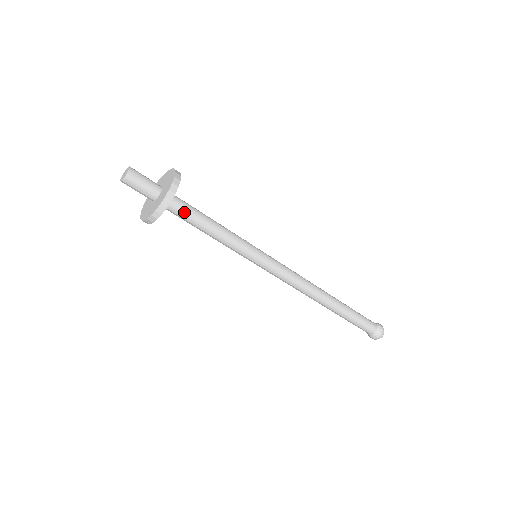
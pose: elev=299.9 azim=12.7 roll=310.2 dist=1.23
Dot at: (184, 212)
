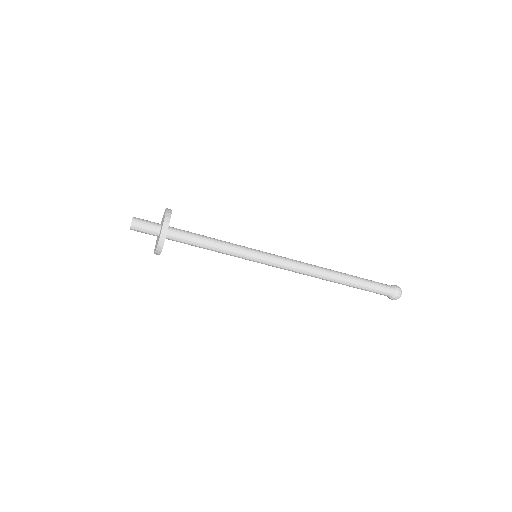
Dot at: (184, 234)
